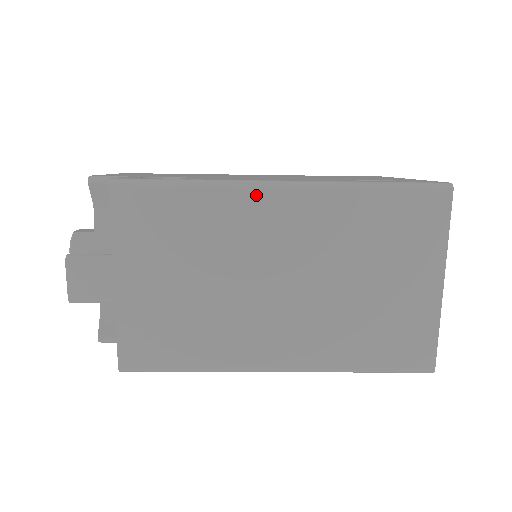
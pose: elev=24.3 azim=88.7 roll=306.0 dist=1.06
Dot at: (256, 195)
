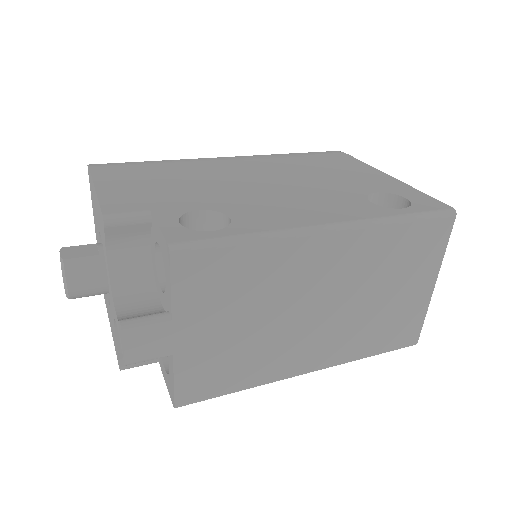
Dot at: (310, 241)
